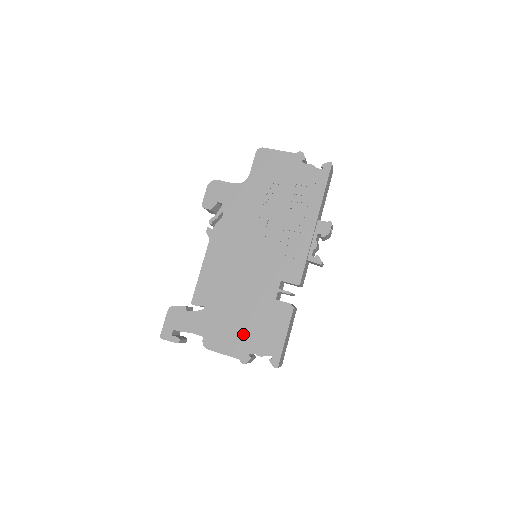
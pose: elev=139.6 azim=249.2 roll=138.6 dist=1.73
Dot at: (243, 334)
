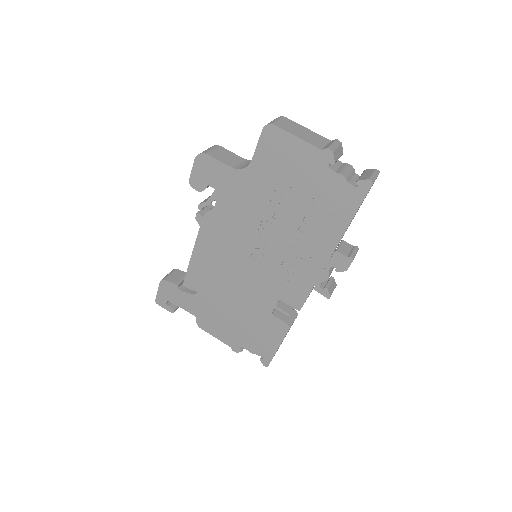
Dot at: (235, 330)
